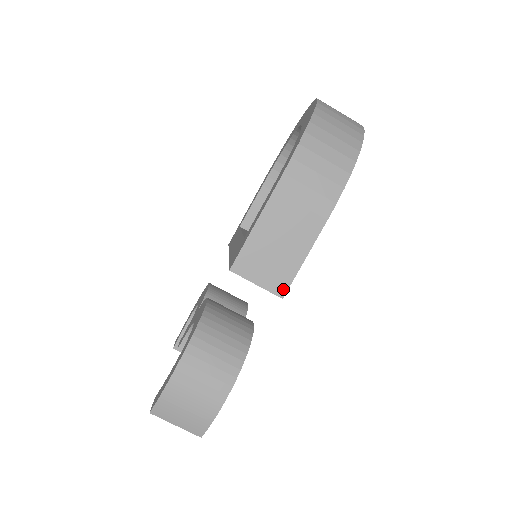
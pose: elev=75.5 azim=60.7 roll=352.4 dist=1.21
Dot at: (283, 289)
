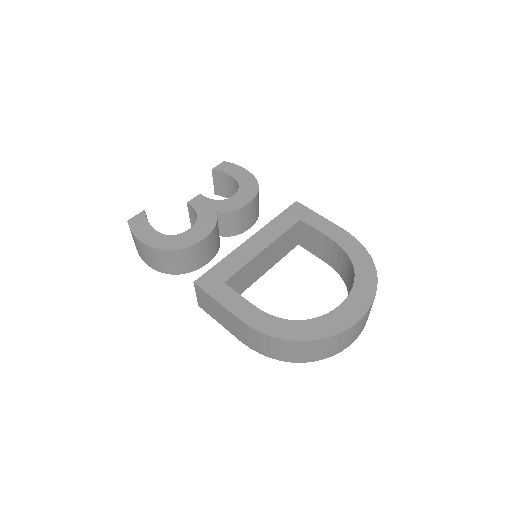
Dot at: (202, 307)
